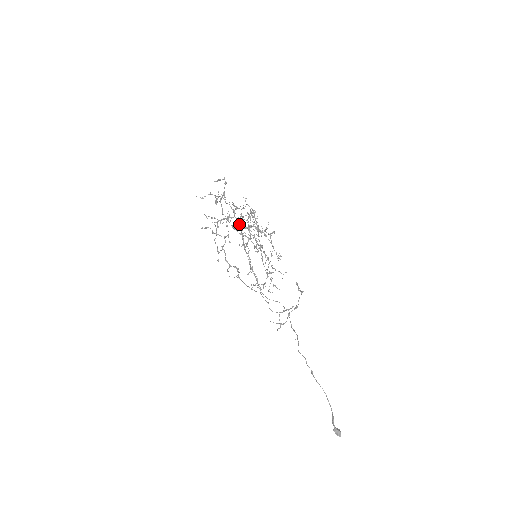
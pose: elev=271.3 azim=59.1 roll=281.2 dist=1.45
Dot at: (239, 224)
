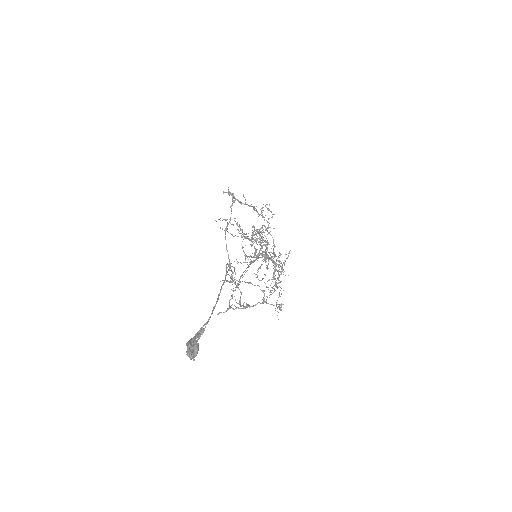
Dot at: (260, 249)
